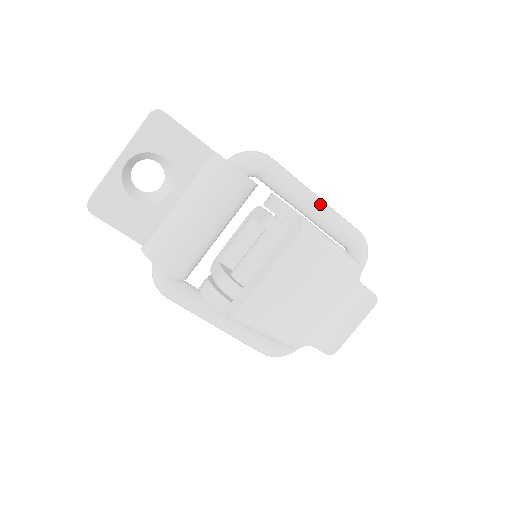
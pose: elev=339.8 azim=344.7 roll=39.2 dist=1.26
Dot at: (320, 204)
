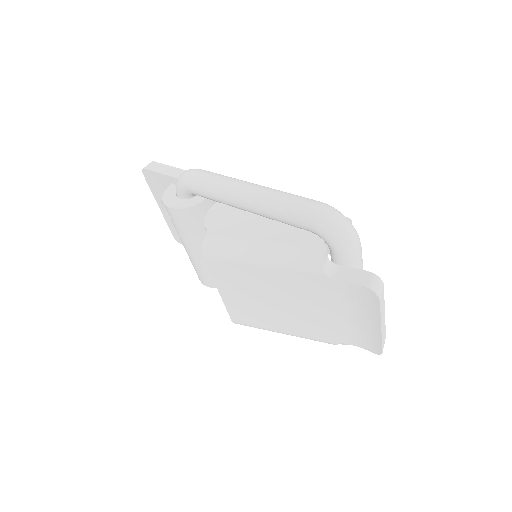
Dot at: (245, 199)
